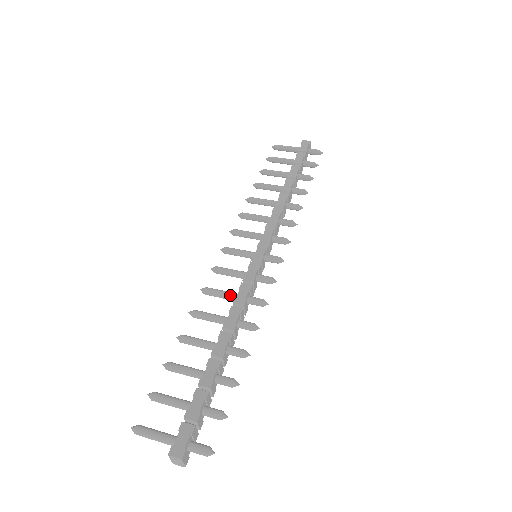
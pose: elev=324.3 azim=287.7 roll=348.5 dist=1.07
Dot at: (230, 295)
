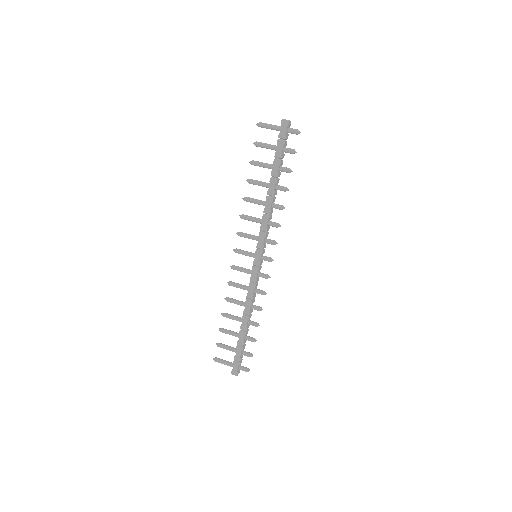
Dot at: (244, 289)
